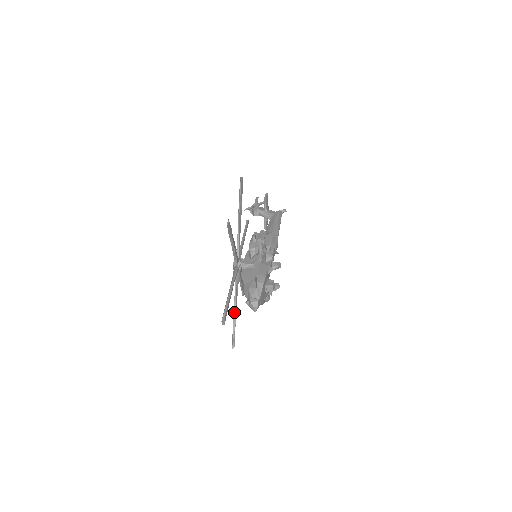
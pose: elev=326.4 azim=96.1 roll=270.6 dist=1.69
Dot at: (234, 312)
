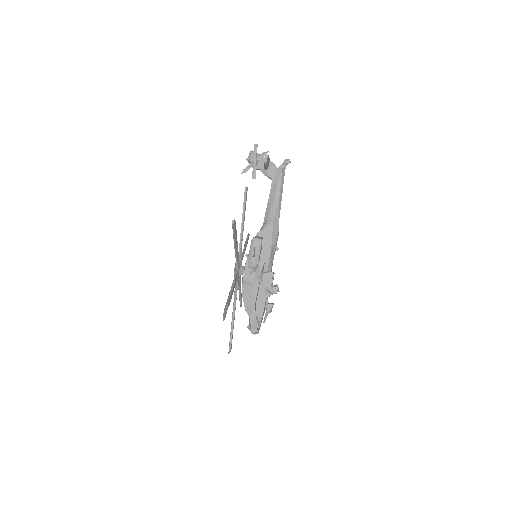
Dot at: (239, 294)
